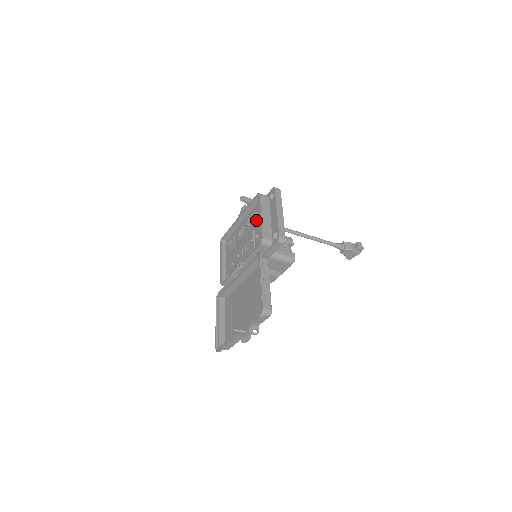
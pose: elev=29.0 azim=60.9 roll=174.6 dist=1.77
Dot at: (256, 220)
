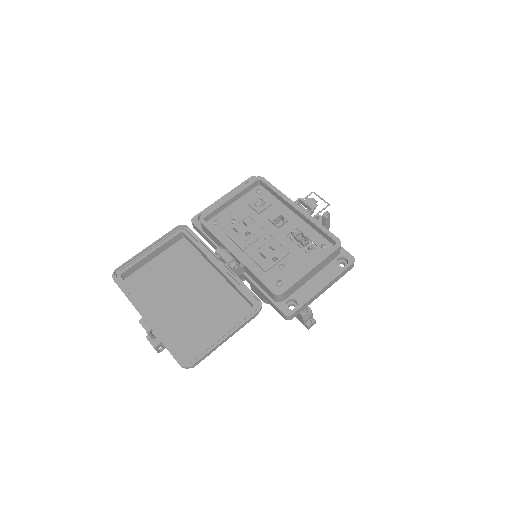
Dot at: (303, 250)
